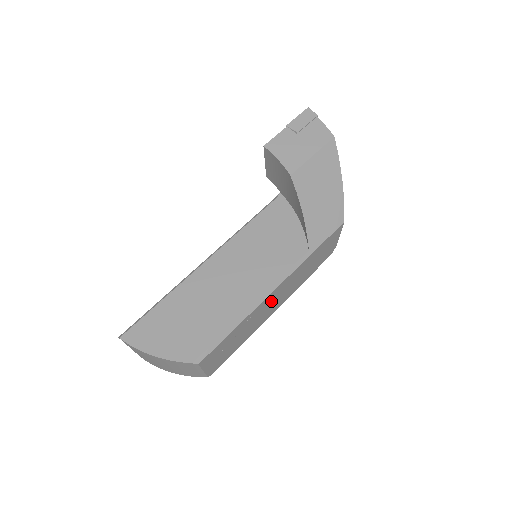
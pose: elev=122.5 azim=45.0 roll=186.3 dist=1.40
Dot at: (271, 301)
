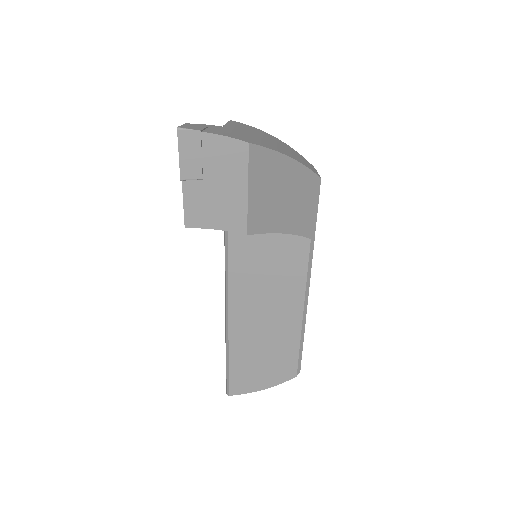
Dot at: occluded
